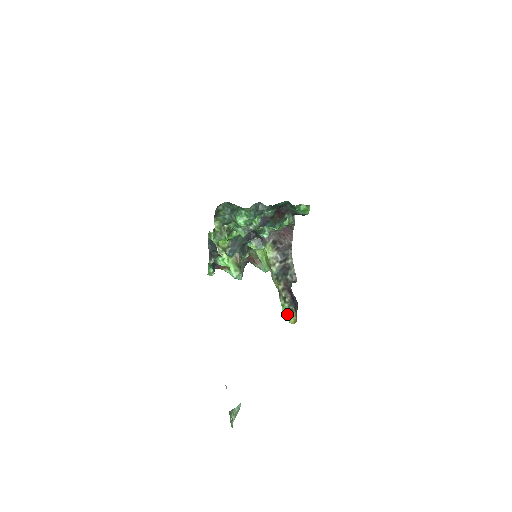
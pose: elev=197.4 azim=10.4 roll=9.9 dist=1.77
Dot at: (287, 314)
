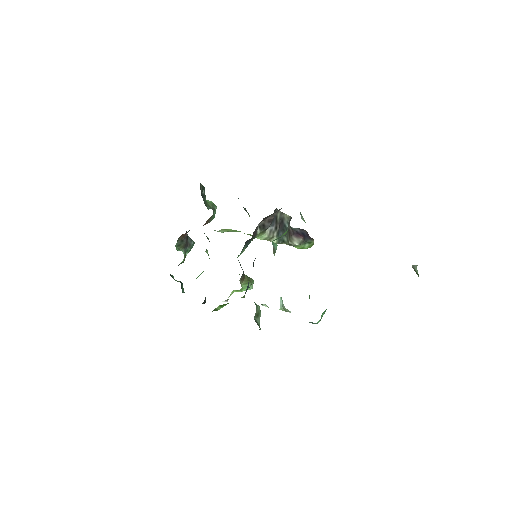
Dot at: (305, 248)
